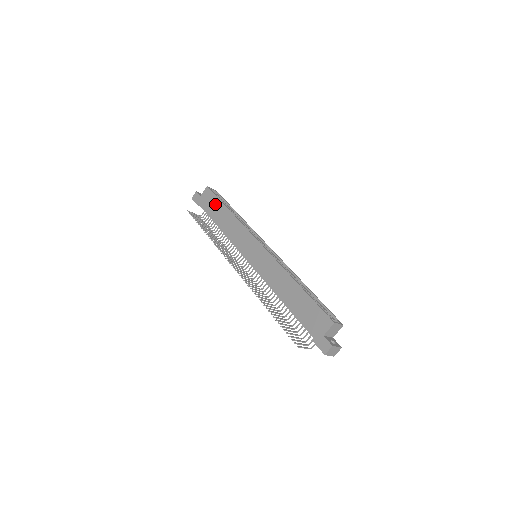
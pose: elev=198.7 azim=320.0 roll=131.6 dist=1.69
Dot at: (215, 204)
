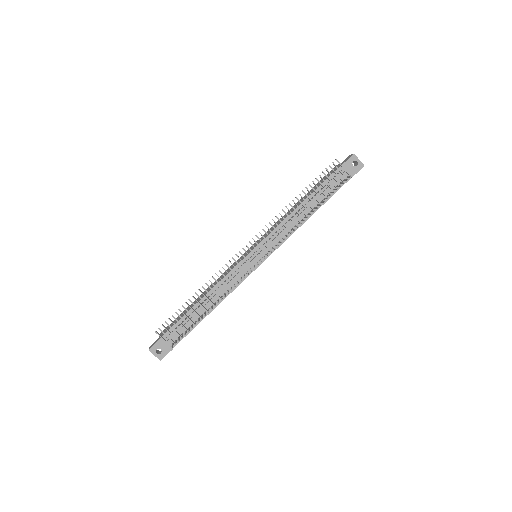
Dot at: (182, 313)
